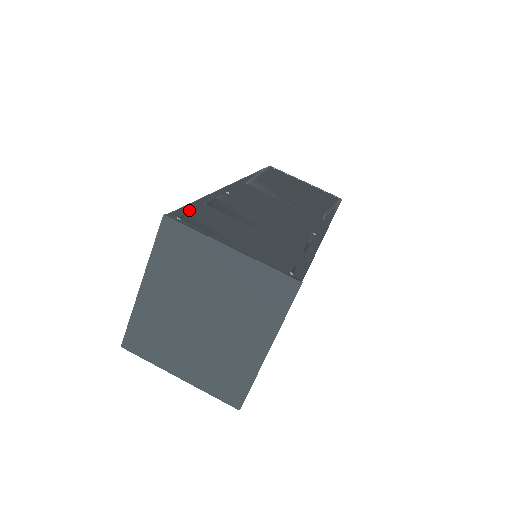
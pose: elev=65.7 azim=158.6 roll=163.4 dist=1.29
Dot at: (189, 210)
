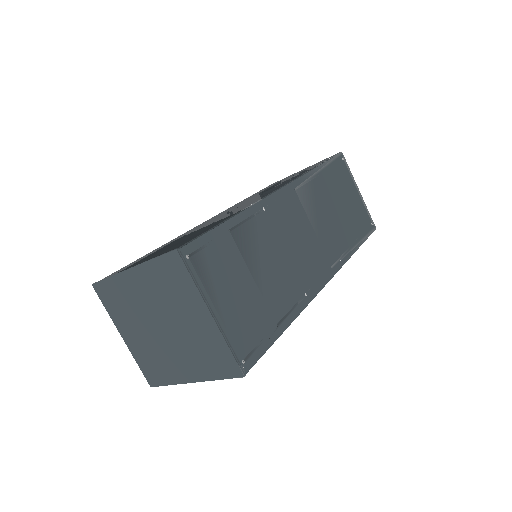
Dot at: (206, 241)
